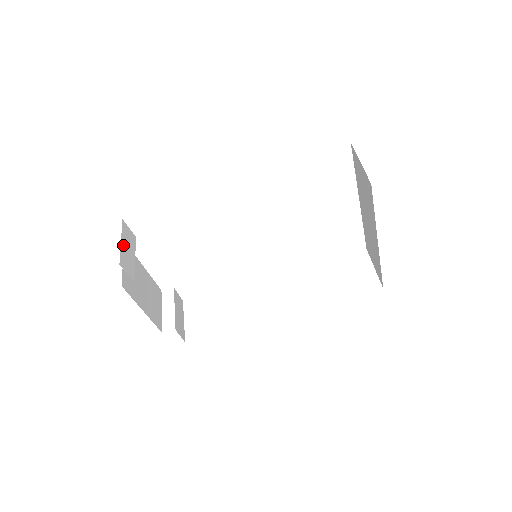
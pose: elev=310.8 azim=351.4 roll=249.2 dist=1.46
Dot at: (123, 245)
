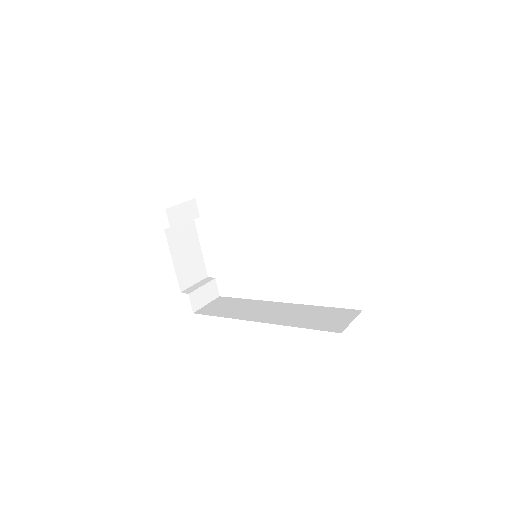
Dot at: (181, 207)
